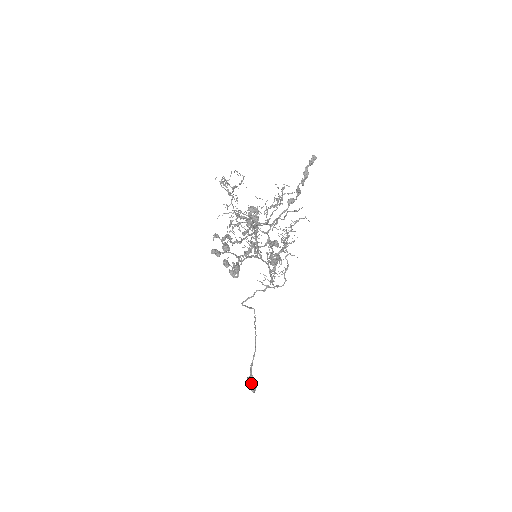
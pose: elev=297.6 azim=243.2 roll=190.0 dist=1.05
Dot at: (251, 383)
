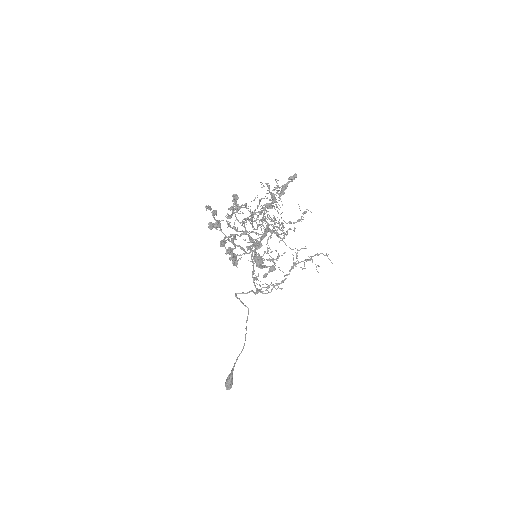
Dot at: (228, 379)
